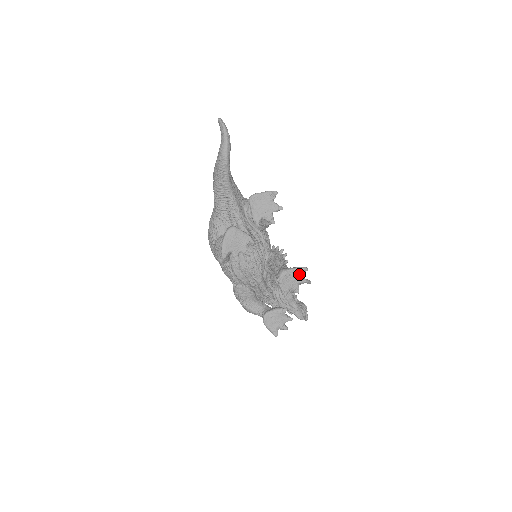
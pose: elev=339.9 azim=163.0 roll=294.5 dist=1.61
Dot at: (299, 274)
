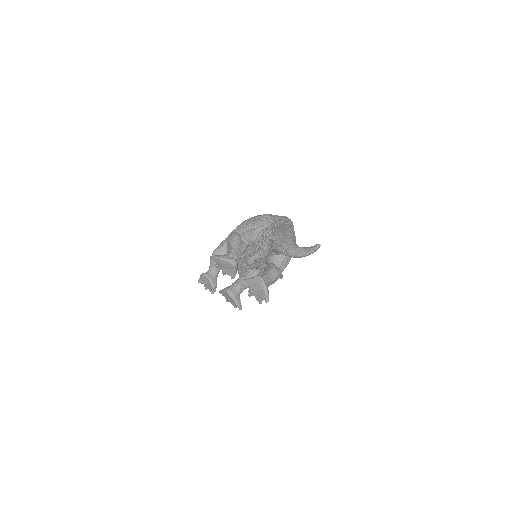
Dot at: (235, 305)
